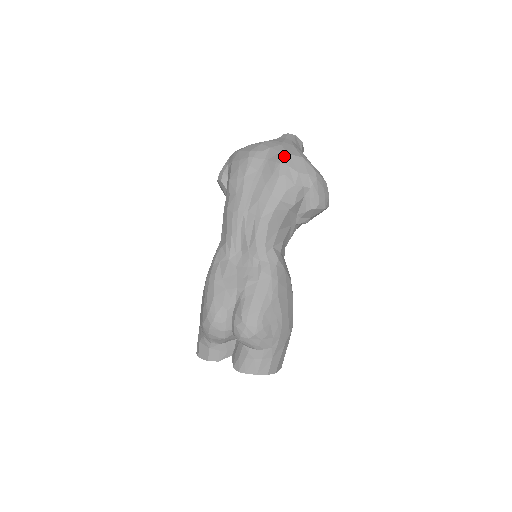
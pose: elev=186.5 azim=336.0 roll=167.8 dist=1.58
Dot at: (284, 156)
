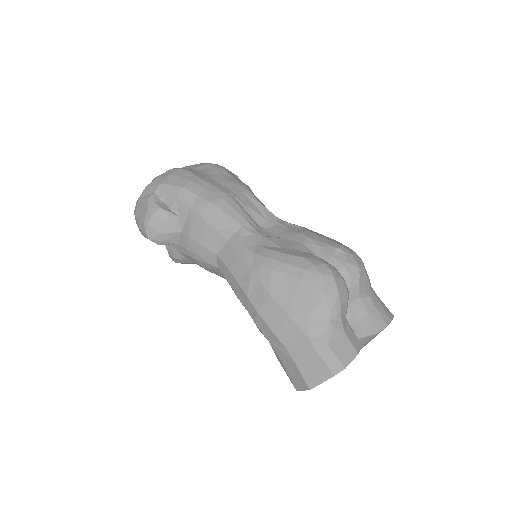
Dot at: (204, 163)
